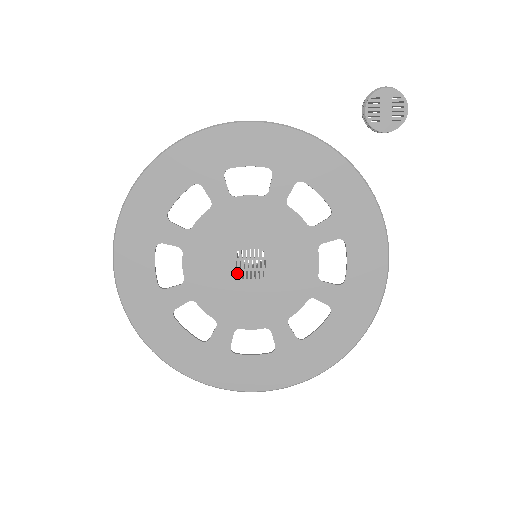
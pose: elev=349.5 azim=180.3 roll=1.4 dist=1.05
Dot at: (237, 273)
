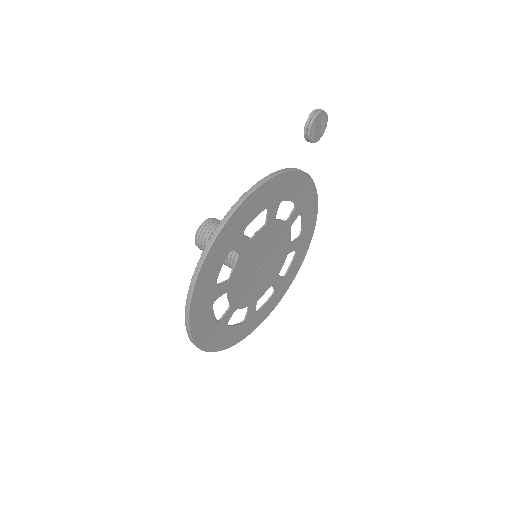
Dot at: (255, 276)
